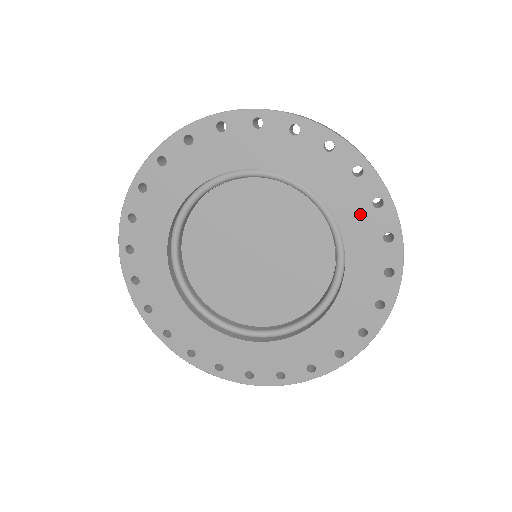
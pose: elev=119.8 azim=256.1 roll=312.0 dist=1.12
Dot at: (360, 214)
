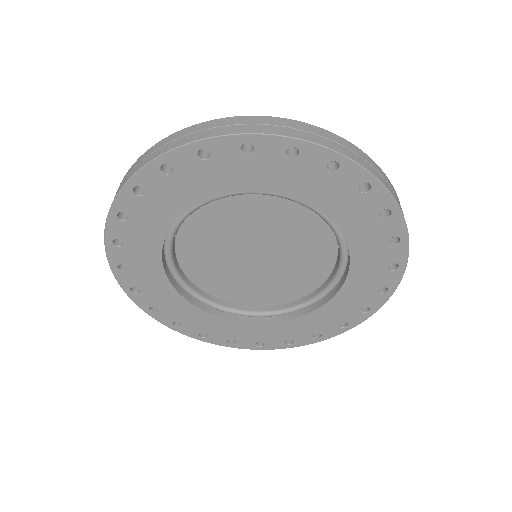
Dot at: (366, 224)
